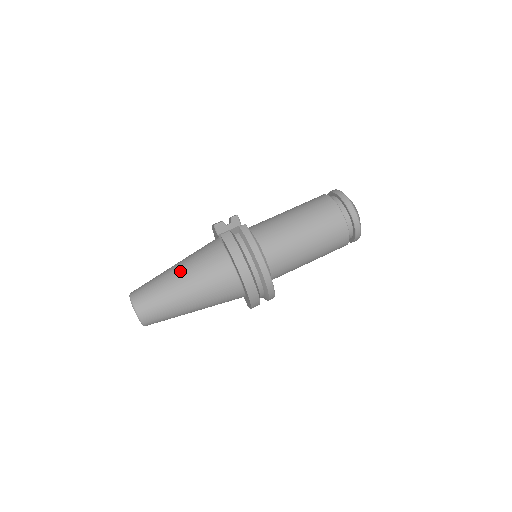
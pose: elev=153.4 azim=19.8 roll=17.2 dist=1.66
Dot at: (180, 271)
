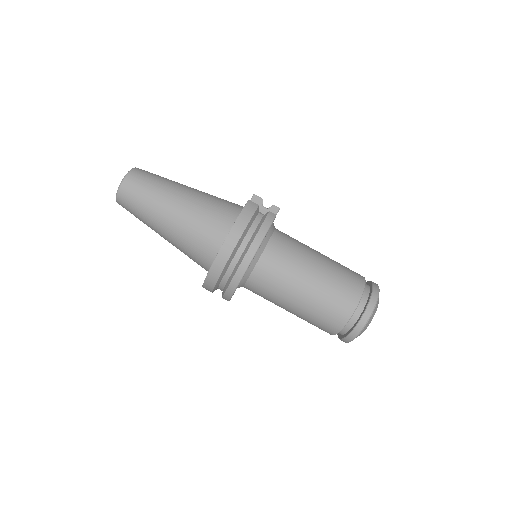
Dot at: (189, 192)
